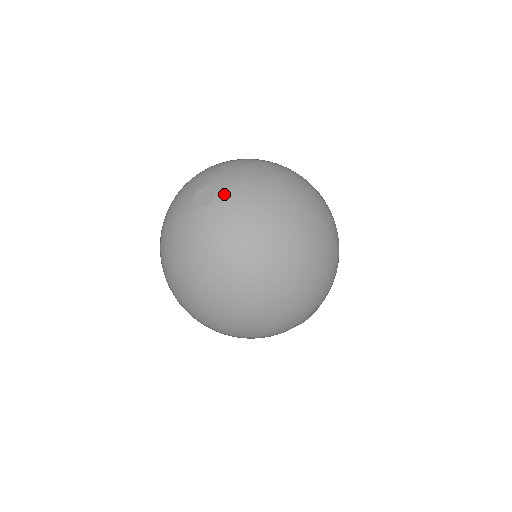
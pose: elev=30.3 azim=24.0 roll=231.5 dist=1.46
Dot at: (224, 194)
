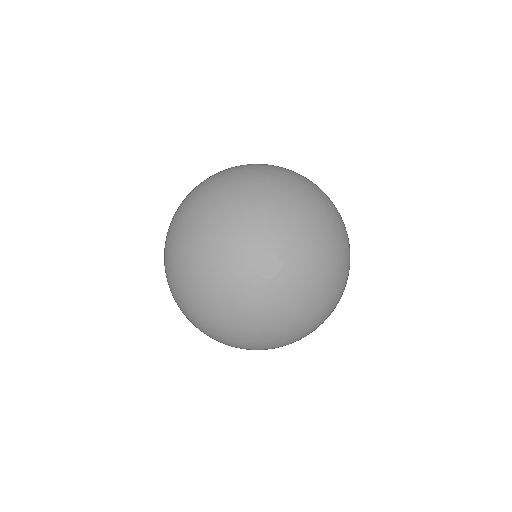
Dot at: (280, 246)
